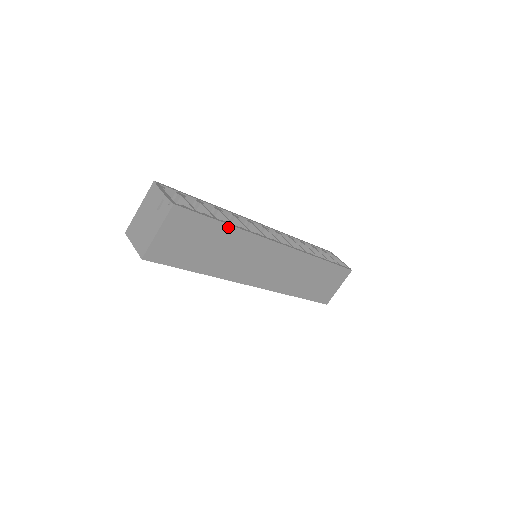
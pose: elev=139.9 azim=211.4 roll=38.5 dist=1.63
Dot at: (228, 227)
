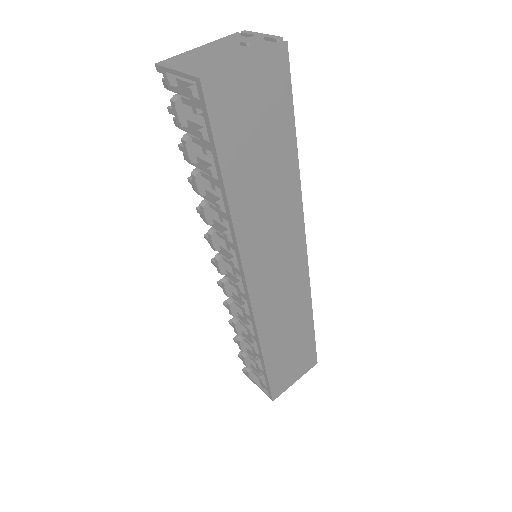
Dot at: (294, 155)
